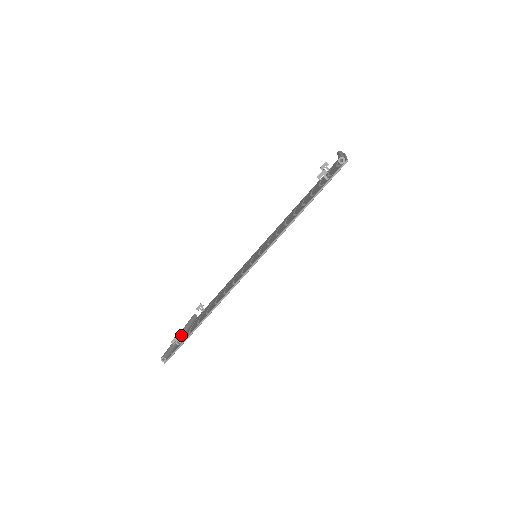
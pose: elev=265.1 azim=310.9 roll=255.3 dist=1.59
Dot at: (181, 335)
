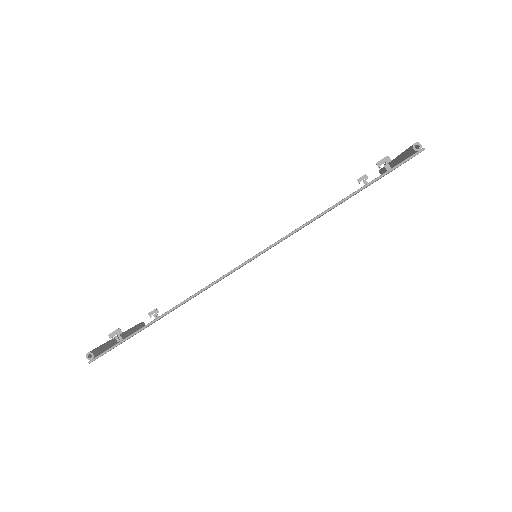
Dot at: occluded
